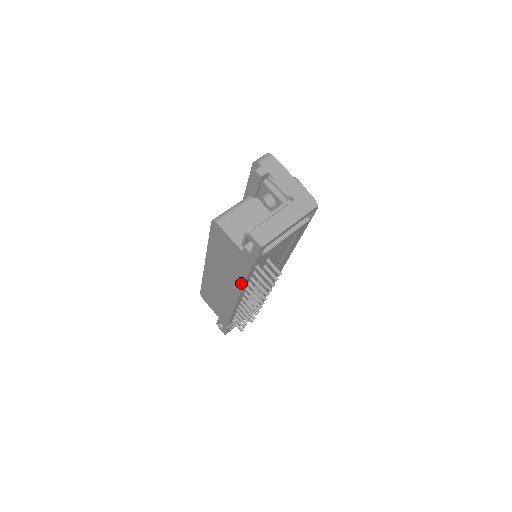
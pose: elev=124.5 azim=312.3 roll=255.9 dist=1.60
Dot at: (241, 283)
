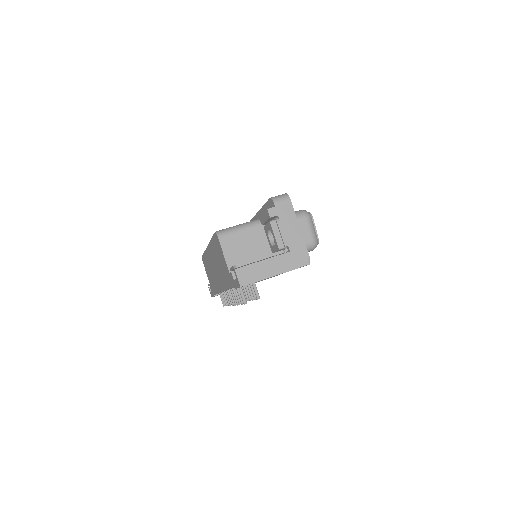
Dot at: (226, 286)
